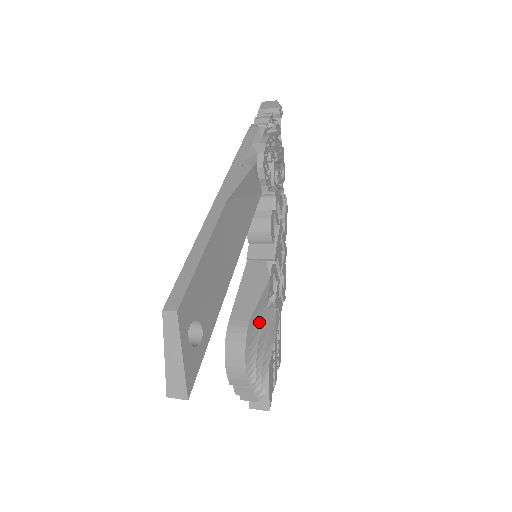
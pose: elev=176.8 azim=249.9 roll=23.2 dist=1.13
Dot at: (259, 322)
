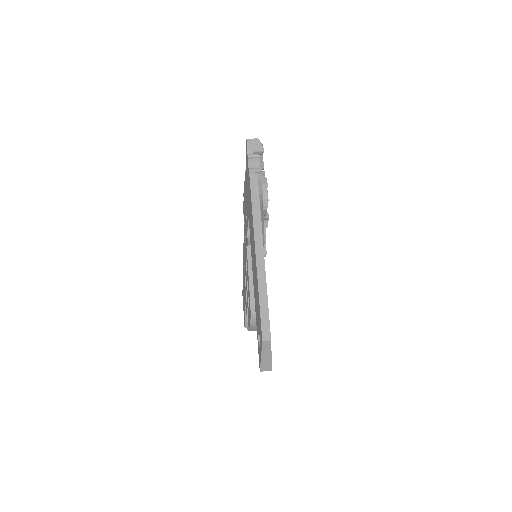
Dot at: occluded
